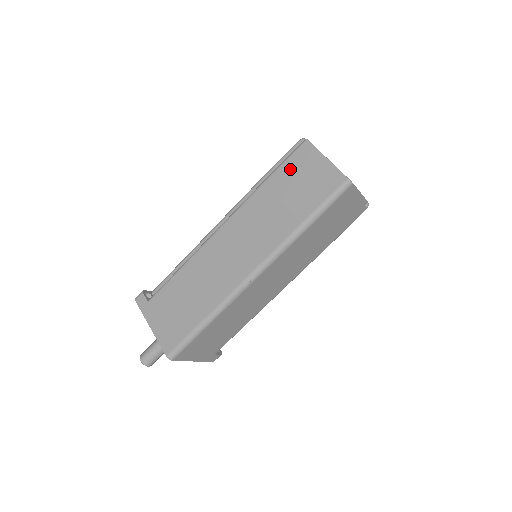
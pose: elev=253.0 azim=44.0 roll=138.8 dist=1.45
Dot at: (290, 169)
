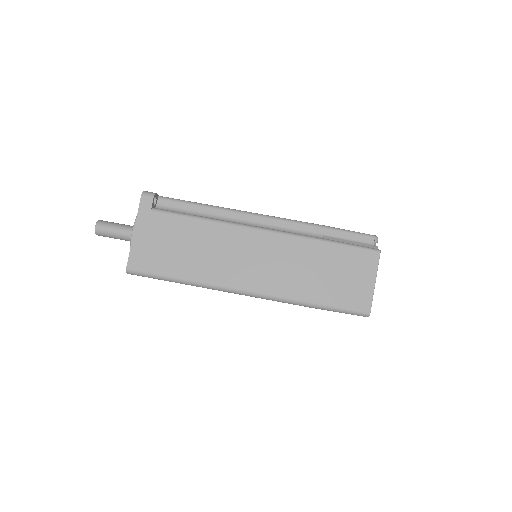
Dot at: (348, 257)
